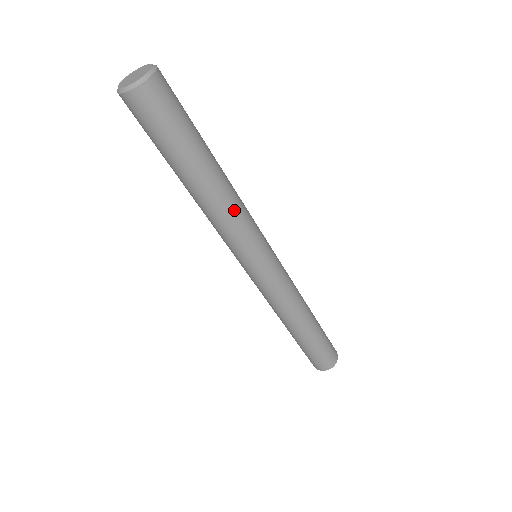
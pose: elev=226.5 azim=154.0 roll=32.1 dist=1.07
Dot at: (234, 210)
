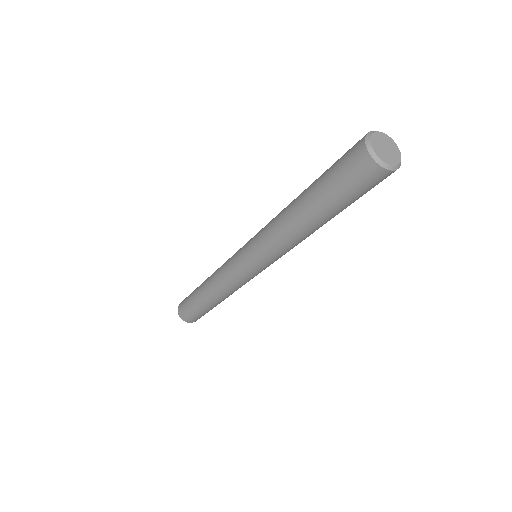
Dot at: occluded
